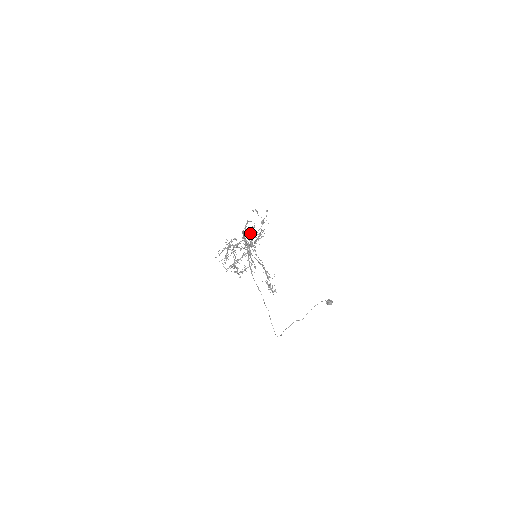
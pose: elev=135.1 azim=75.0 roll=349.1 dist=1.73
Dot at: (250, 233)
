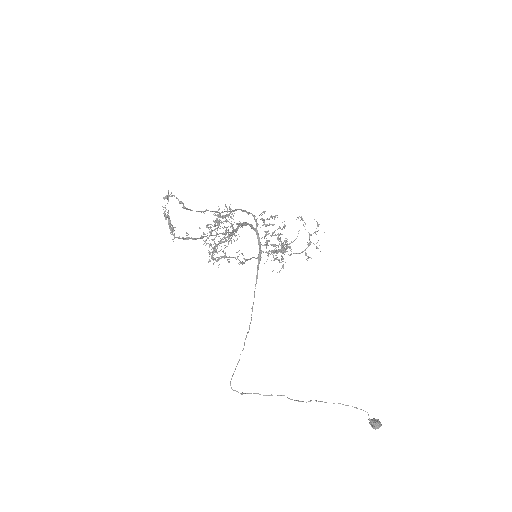
Dot at: occluded
